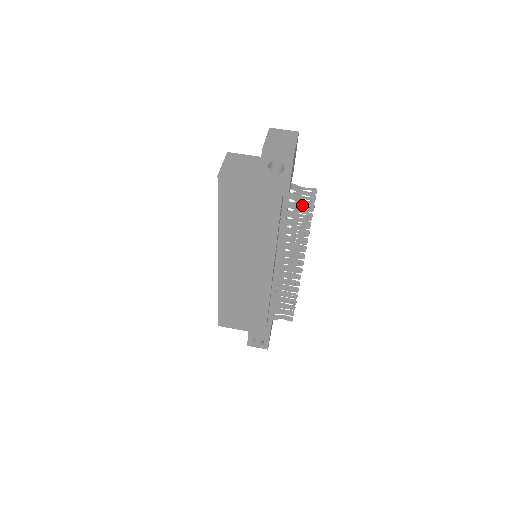
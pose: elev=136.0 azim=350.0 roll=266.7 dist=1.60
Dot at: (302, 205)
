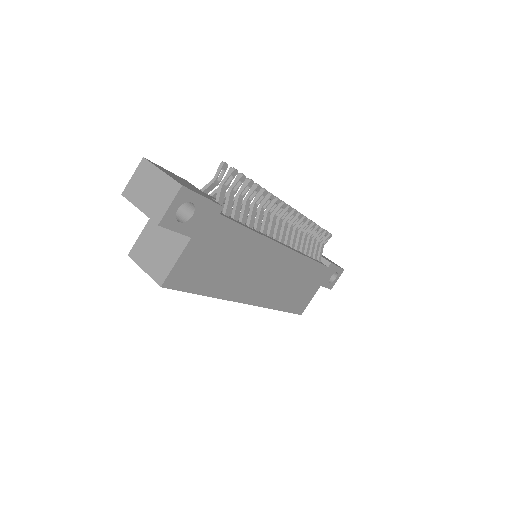
Dot at: (233, 188)
